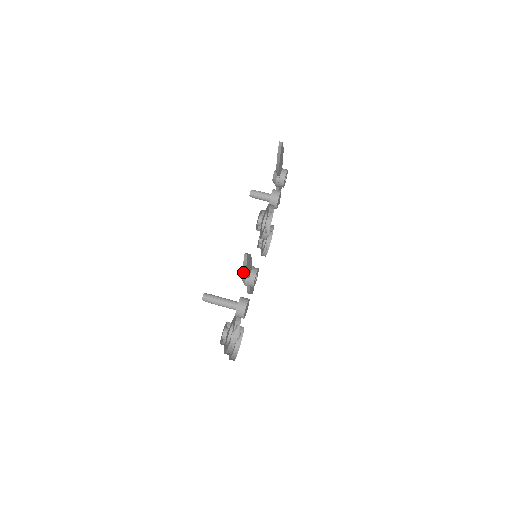
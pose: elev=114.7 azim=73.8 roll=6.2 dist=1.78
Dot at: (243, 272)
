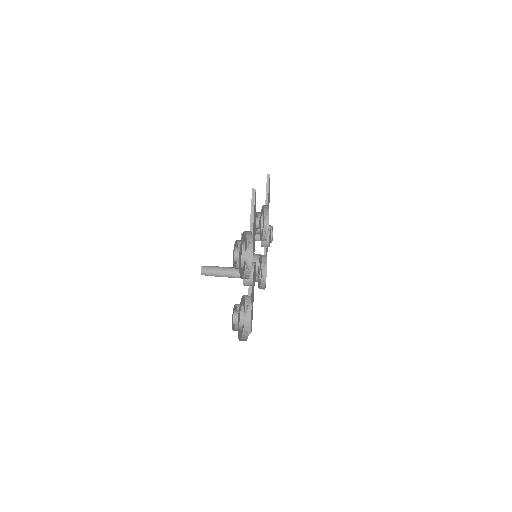
Dot at: occluded
